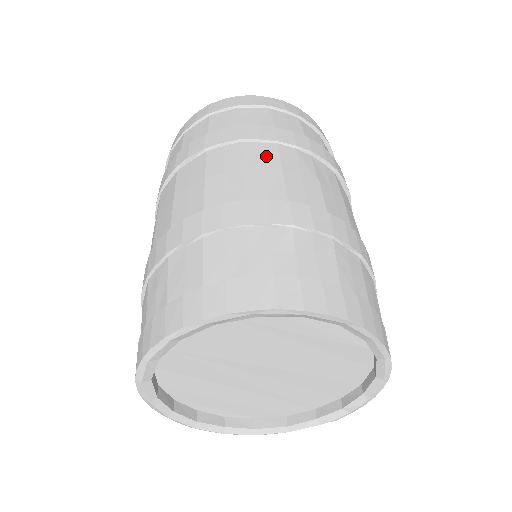
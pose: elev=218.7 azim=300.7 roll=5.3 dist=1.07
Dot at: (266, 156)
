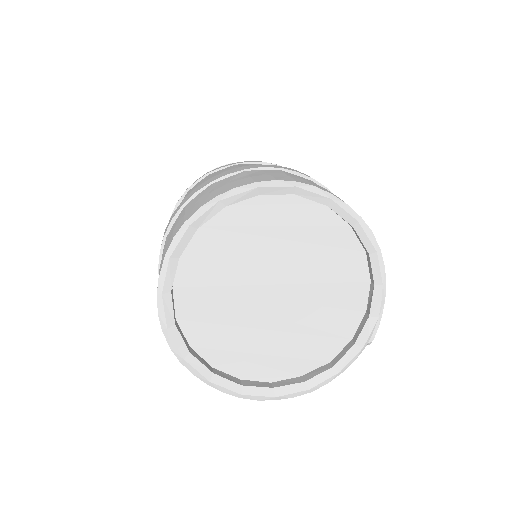
Dot at: occluded
